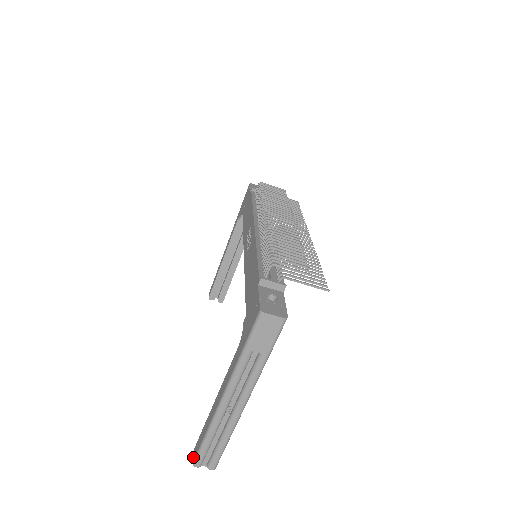
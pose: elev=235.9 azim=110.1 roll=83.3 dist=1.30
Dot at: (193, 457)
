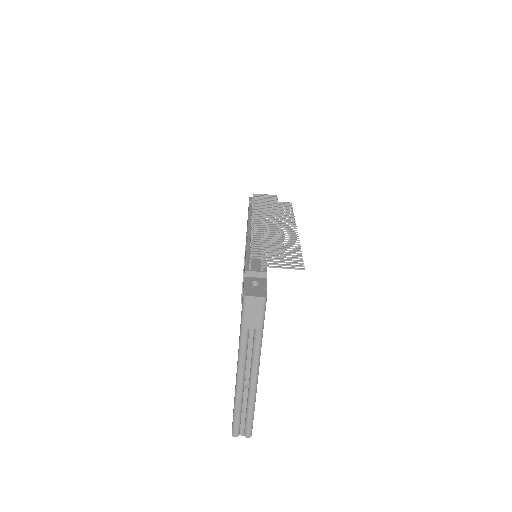
Dot at: occluded
